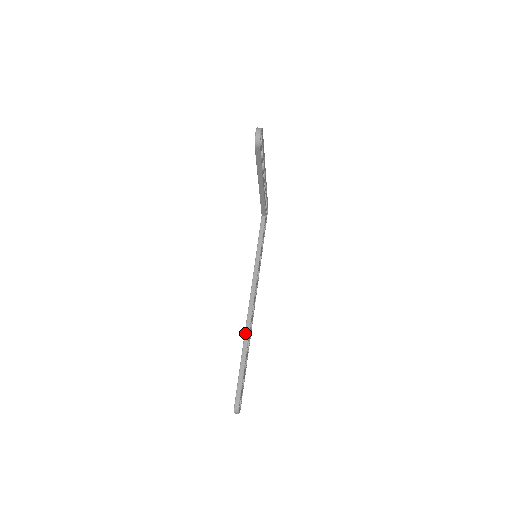
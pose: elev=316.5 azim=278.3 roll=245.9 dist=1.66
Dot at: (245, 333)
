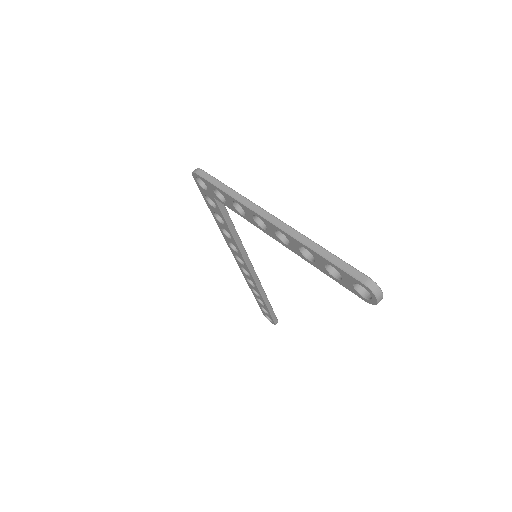
Dot at: (261, 293)
